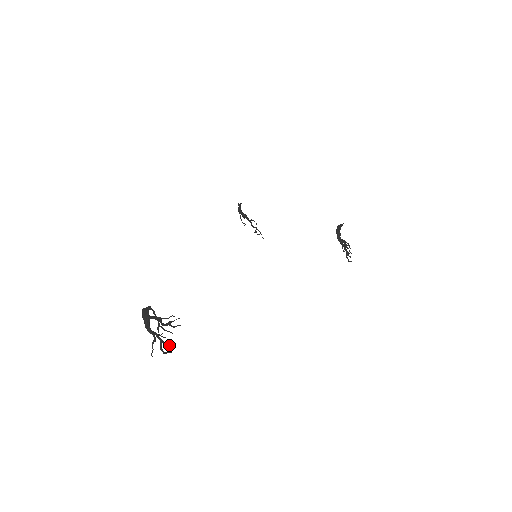
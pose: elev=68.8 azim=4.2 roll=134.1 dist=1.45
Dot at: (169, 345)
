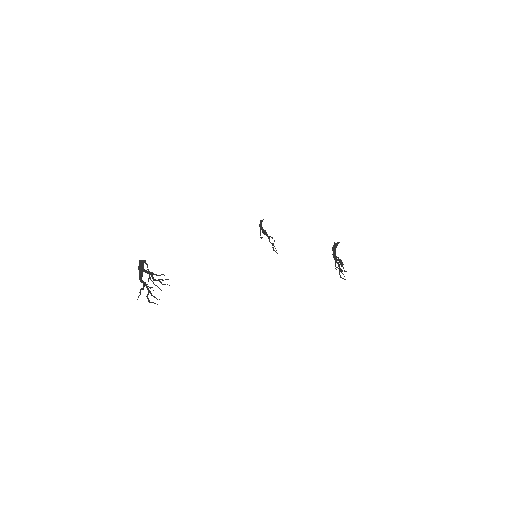
Dot at: (155, 297)
